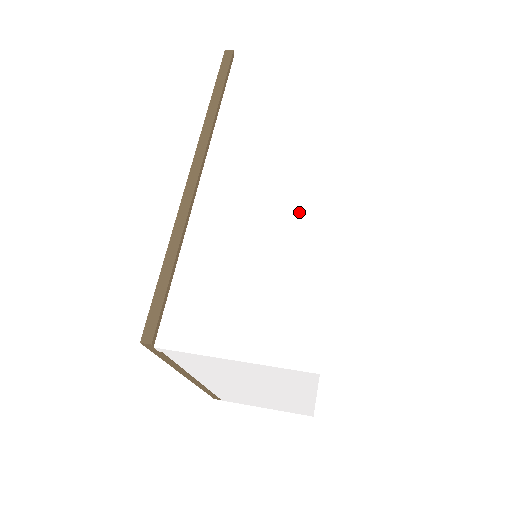
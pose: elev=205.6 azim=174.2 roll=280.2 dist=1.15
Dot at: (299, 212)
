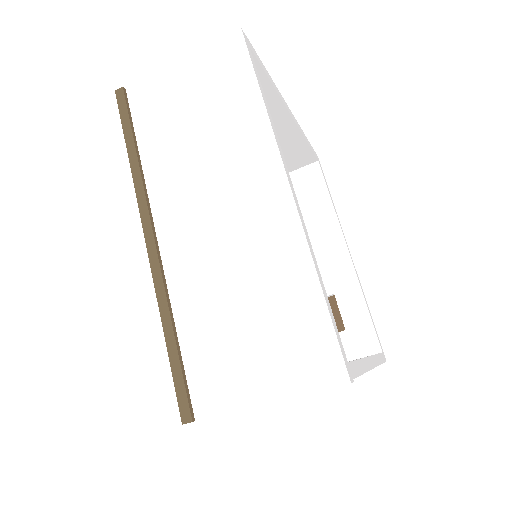
Dot at: (260, 228)
